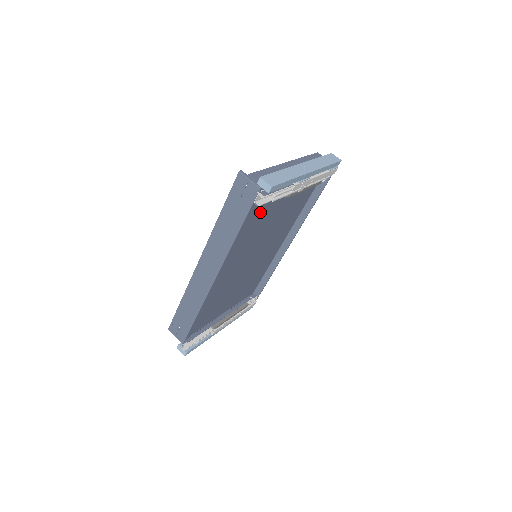
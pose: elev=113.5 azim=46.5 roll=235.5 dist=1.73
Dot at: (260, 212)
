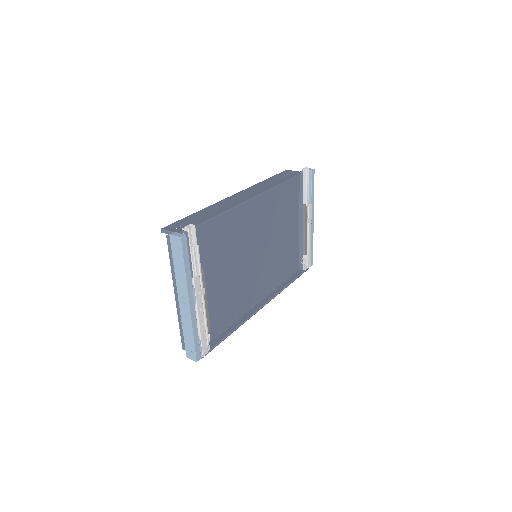
Dot at: (289, 199)
